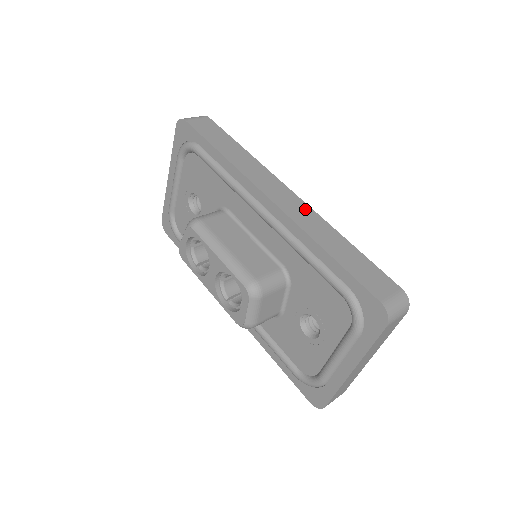
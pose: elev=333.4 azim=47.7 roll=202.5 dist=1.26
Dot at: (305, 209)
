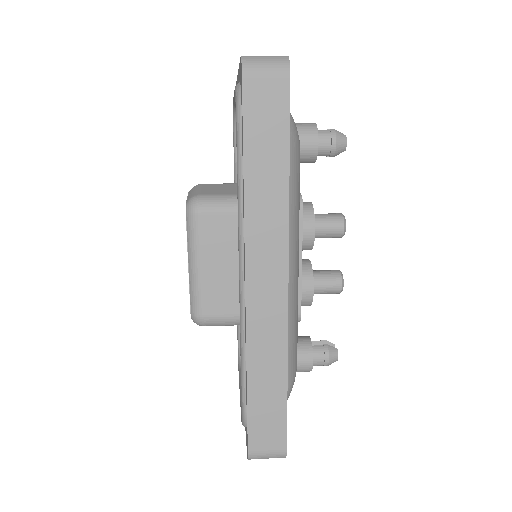
Dot at: (278, 318)
